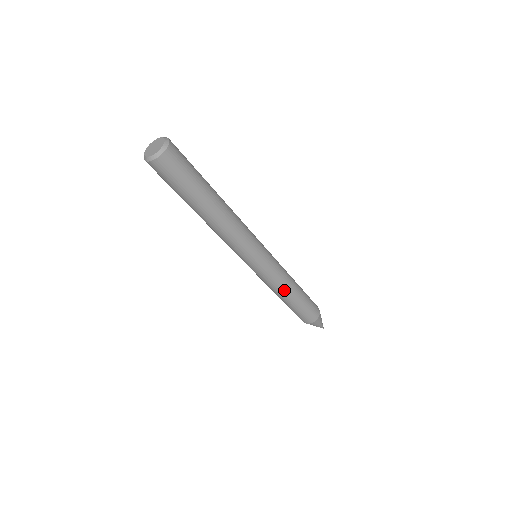
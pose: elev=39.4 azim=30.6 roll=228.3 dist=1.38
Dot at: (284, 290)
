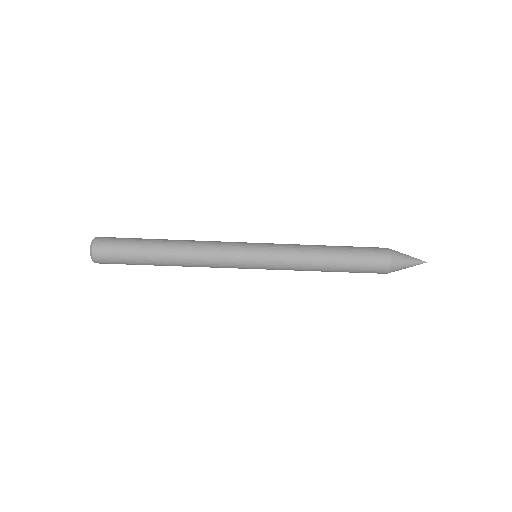
Dot at: occluded
